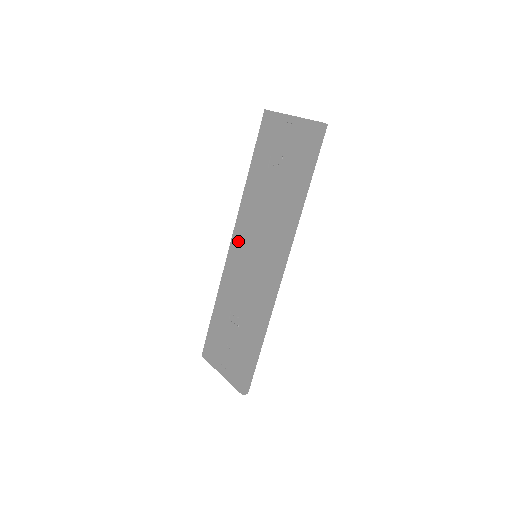
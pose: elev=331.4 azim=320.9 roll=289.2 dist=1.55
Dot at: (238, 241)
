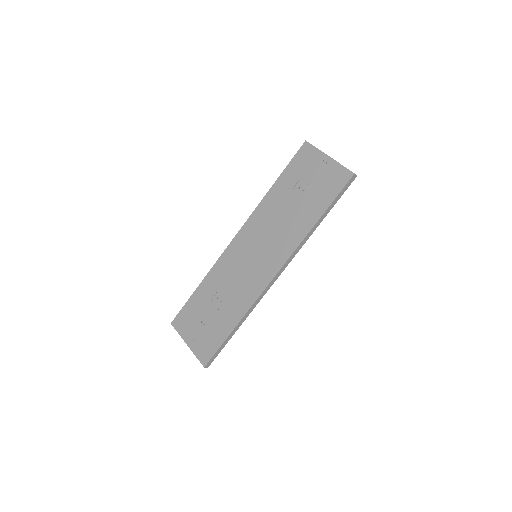
Dot at: (243, 238)
